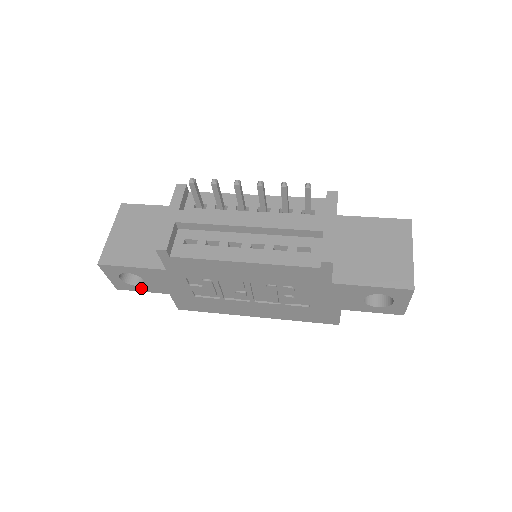
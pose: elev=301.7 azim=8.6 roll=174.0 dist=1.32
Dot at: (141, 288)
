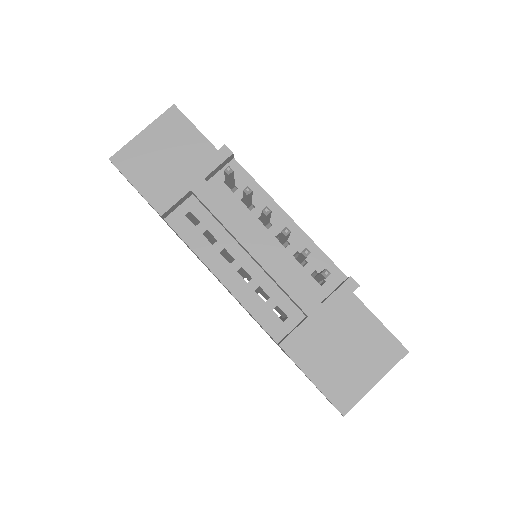
Dot at: occluded
